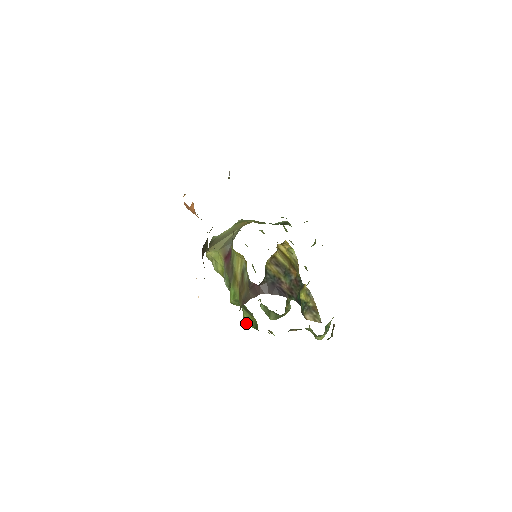
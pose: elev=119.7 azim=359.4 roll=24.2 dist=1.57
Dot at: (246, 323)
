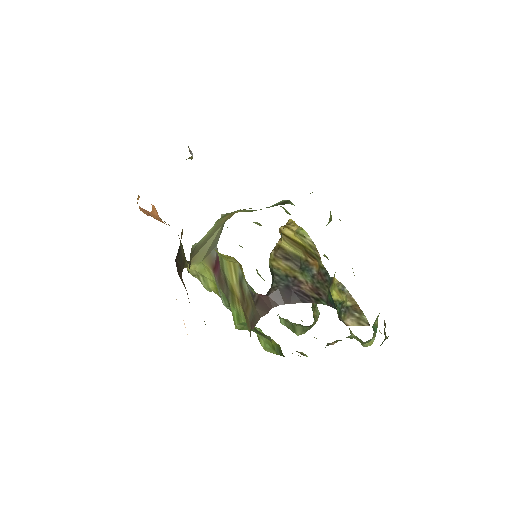
Dot at: (265, 350)
